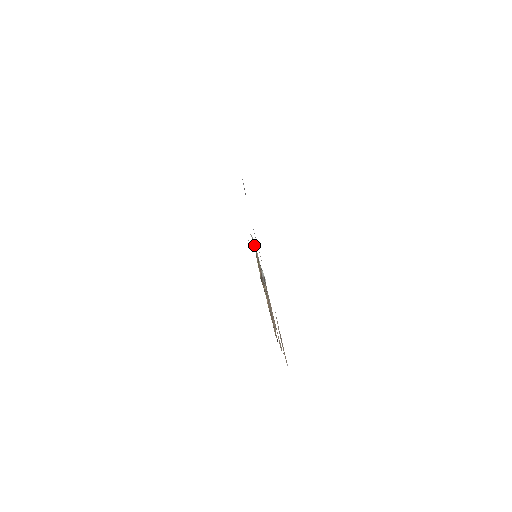
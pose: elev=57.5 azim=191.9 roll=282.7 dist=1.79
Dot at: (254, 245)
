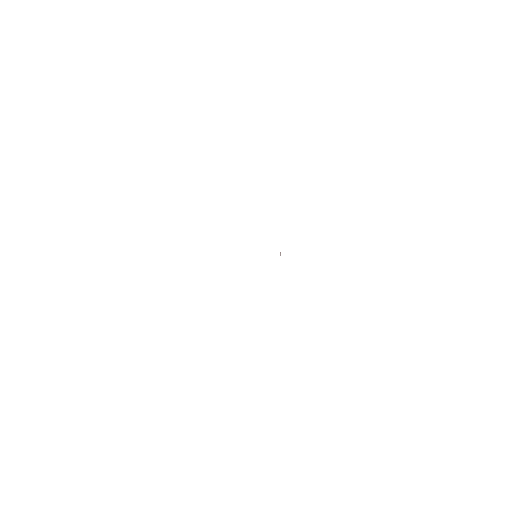
Dot at: occluded
